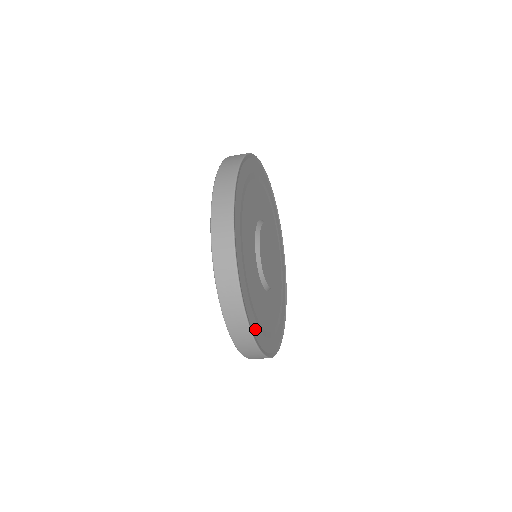
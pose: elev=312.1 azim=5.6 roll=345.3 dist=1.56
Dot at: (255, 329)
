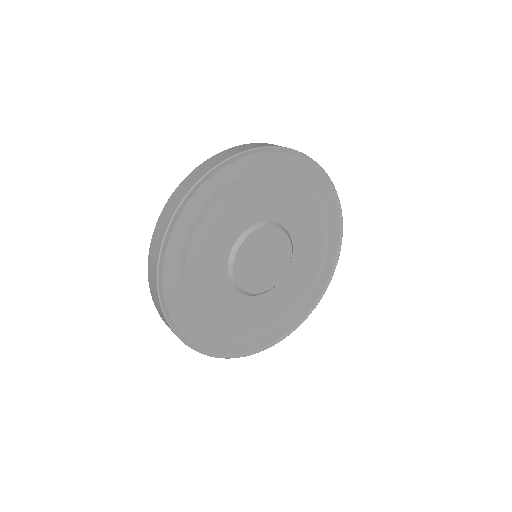
Dot at: (171, 292)
